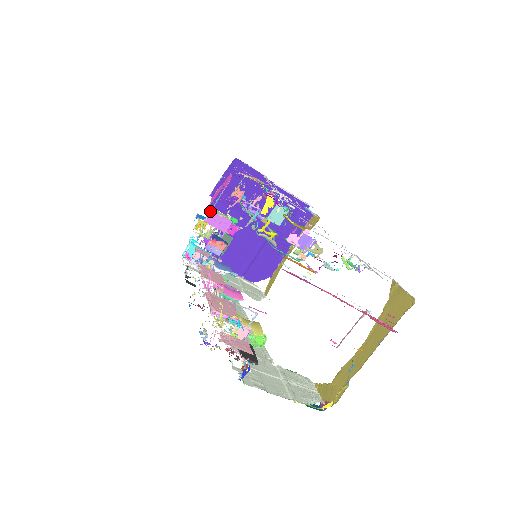
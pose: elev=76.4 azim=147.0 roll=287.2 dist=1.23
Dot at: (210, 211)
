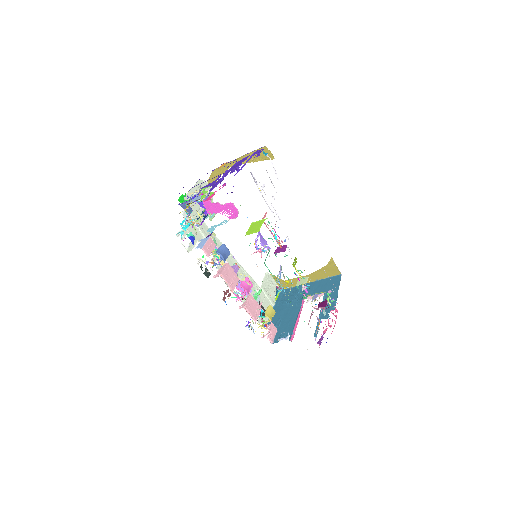
Dot at: (213, 228)
